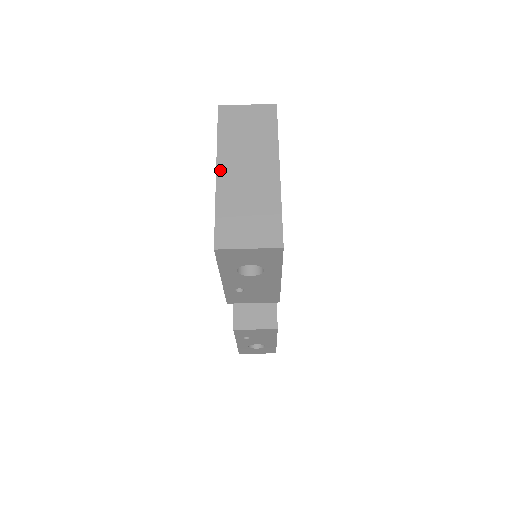
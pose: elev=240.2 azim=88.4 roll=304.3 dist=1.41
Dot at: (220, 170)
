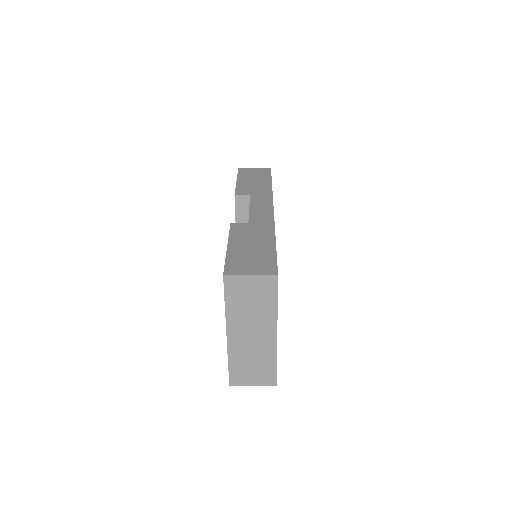
Dot at: (229, 334)
